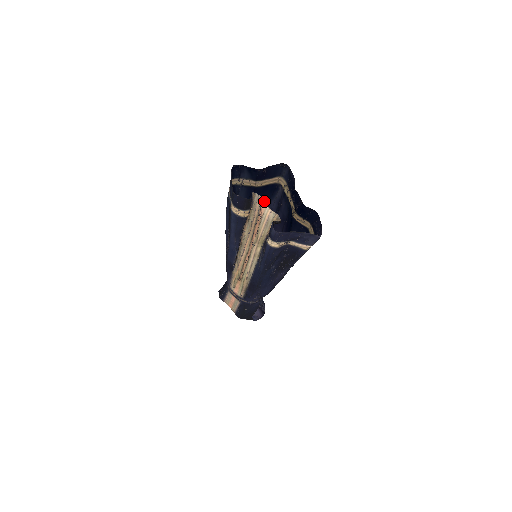
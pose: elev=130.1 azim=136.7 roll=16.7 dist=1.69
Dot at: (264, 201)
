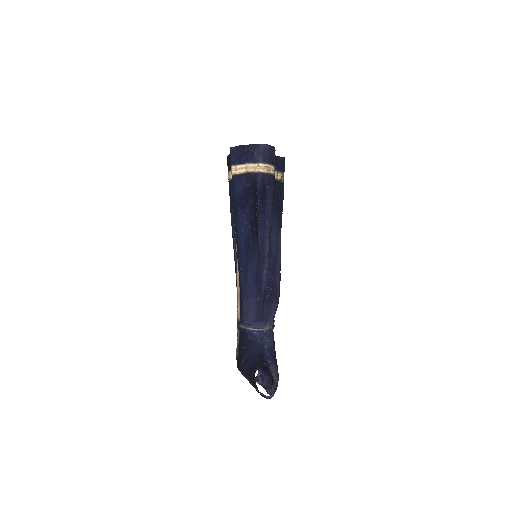
Dot at: occluded
